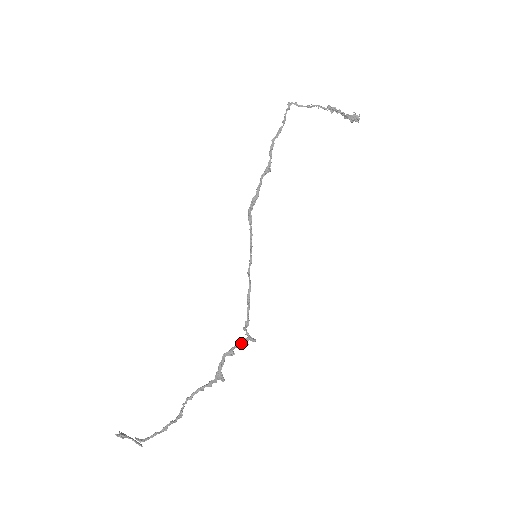
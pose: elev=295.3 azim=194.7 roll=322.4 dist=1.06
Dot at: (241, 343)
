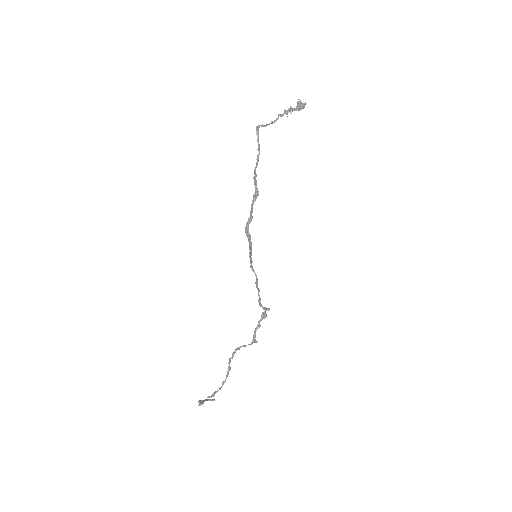
Dot at: (263, 317)
